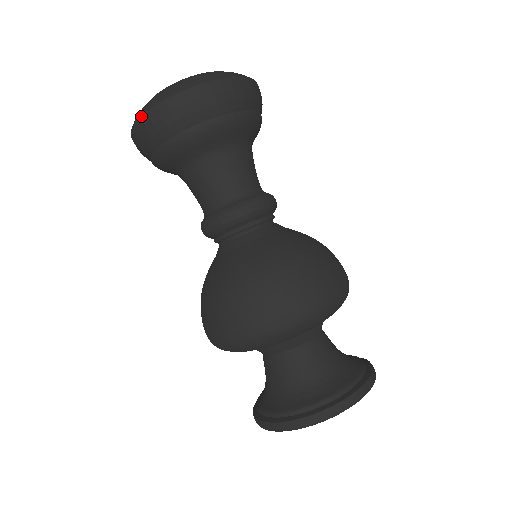
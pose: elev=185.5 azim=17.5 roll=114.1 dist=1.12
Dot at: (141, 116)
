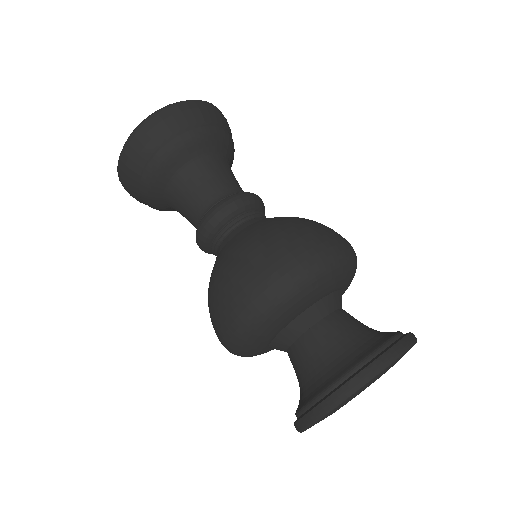
Dot at: (117, 171)
